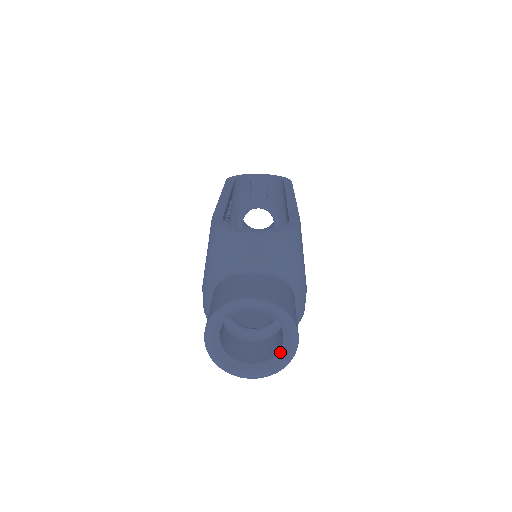
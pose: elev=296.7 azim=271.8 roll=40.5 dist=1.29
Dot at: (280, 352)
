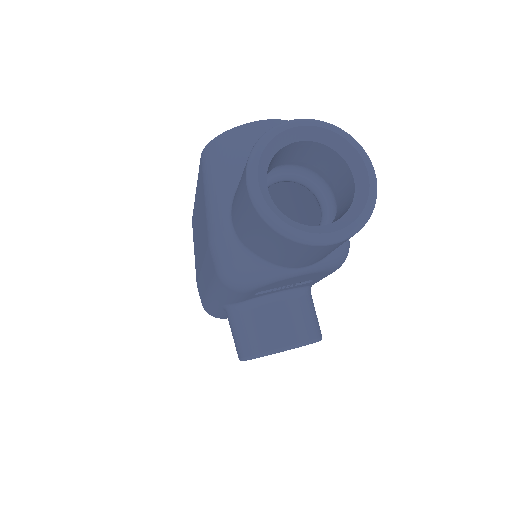
Dot at: (356, 195)
